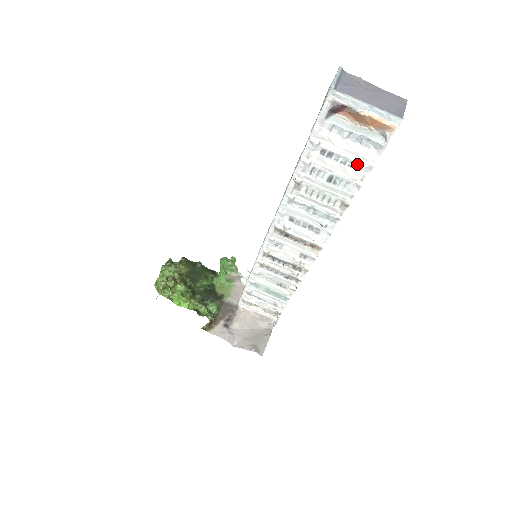
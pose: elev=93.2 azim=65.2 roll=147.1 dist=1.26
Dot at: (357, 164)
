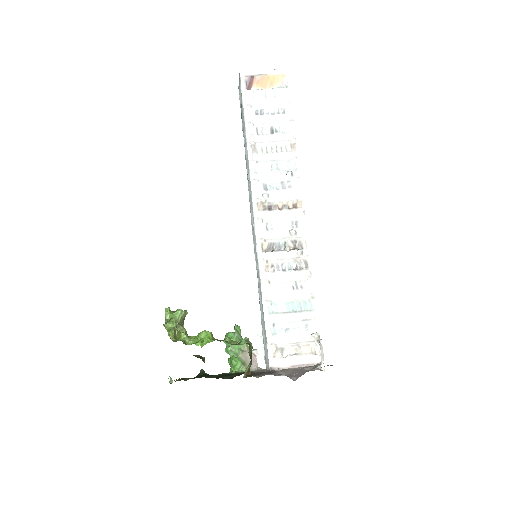
Dot at: (281, 110)
